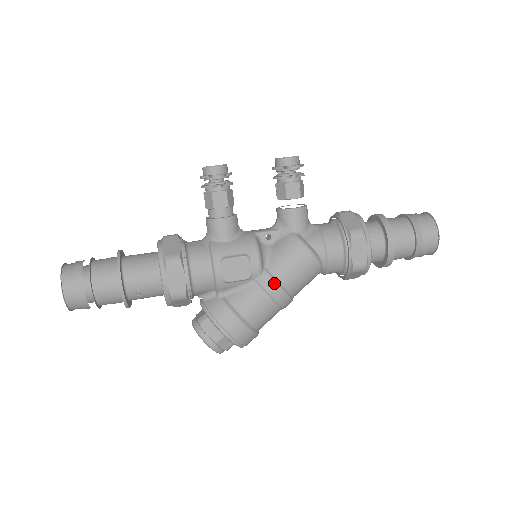
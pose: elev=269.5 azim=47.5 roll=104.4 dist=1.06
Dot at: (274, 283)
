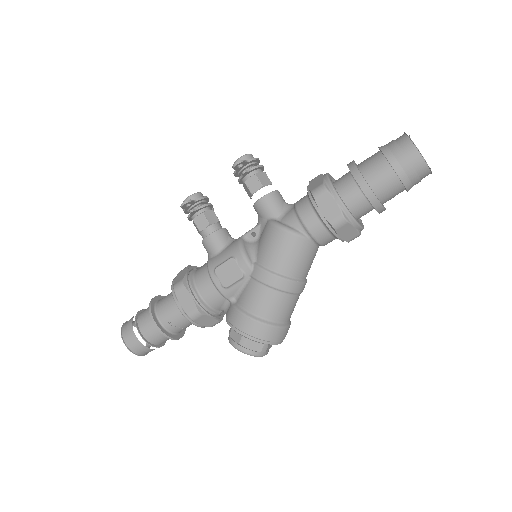
Dot at: (264, 272)
